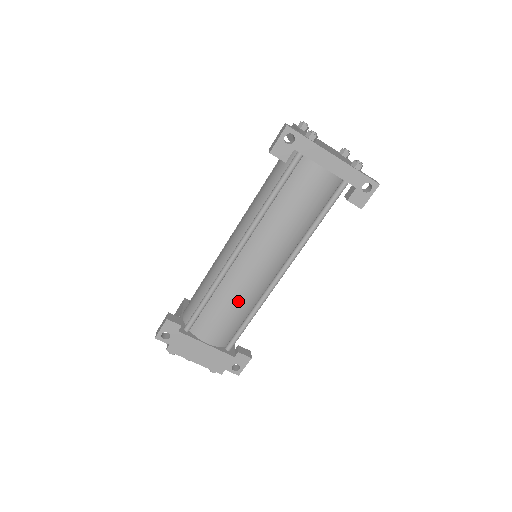
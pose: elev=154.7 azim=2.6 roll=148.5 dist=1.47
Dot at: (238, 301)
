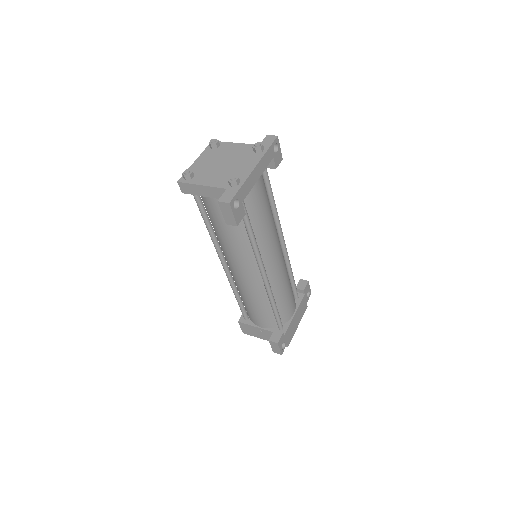
Dot at: (286, 283)
